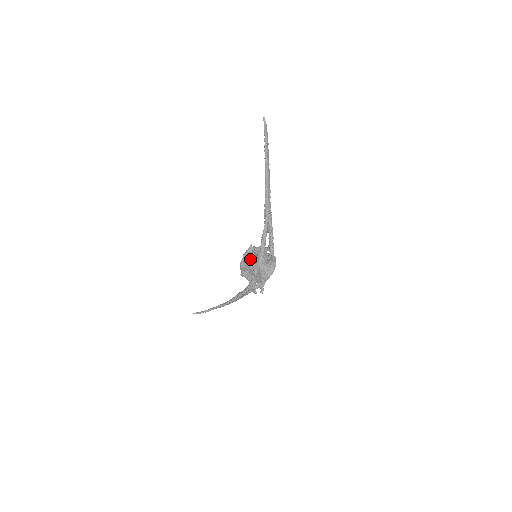
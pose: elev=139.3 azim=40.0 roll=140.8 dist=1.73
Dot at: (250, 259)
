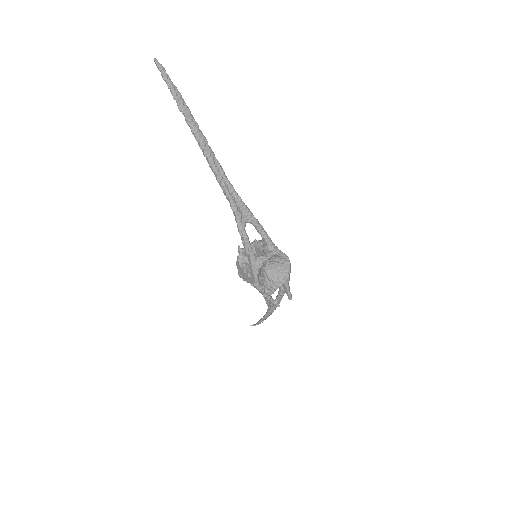
Dot at: (244, 268)
